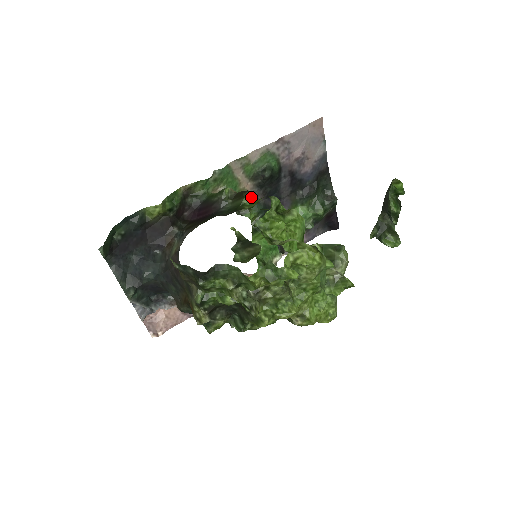
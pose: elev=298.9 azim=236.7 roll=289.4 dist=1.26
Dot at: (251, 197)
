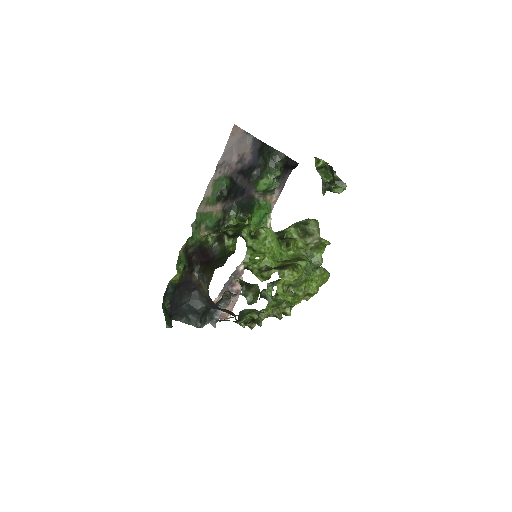
Dot at: (228, 233)
